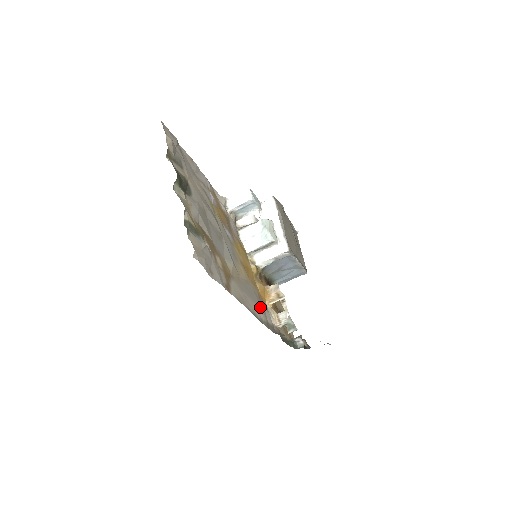
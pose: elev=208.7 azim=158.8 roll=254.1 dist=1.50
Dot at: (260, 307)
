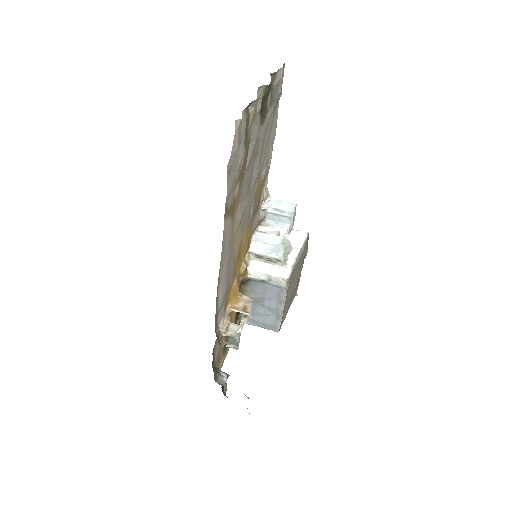
Dot at: (225, 291)
